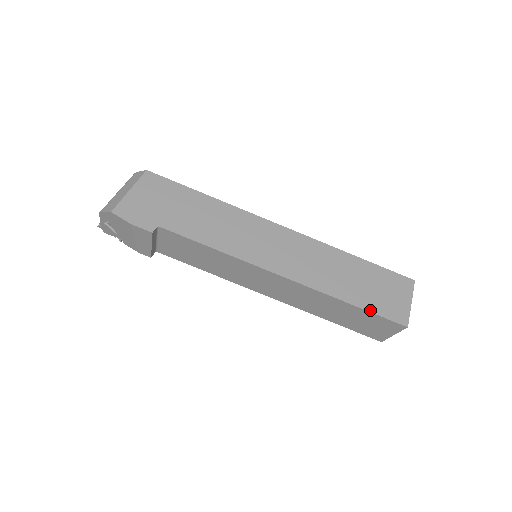
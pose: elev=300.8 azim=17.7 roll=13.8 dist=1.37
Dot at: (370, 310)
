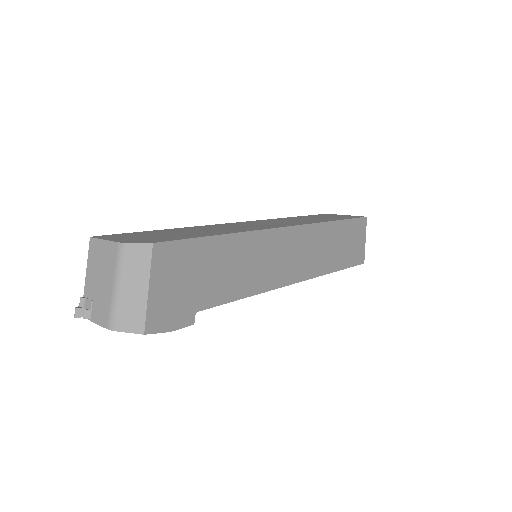
Dot at: (347, 267)
